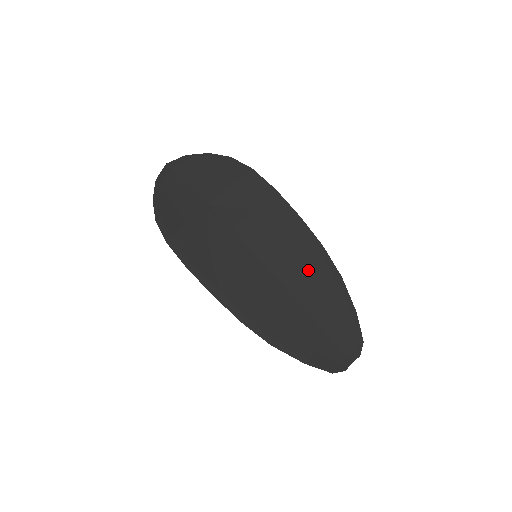
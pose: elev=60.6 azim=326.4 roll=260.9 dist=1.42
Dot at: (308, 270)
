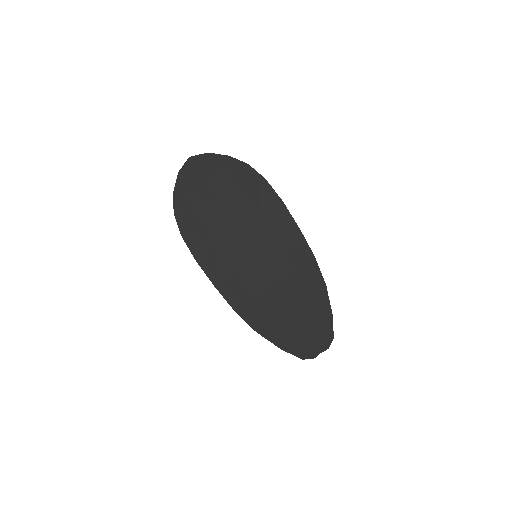
Dot at: (298, 275)
